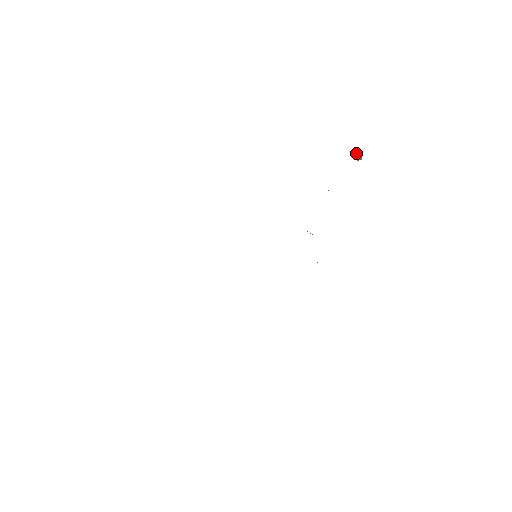
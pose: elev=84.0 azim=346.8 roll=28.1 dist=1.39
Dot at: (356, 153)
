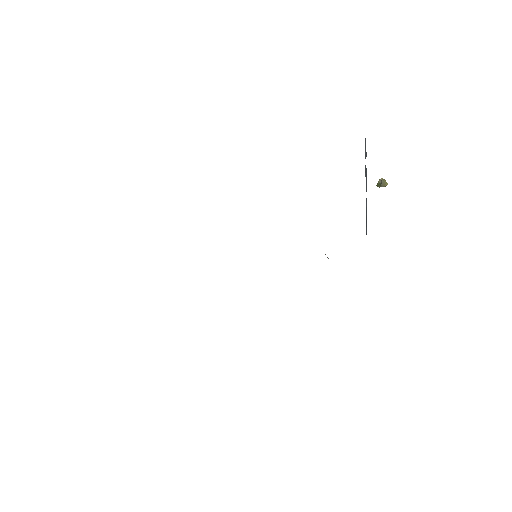
Dot at: (385, 182)
